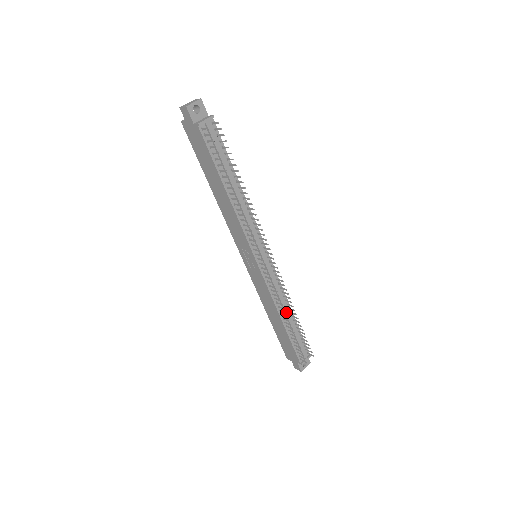
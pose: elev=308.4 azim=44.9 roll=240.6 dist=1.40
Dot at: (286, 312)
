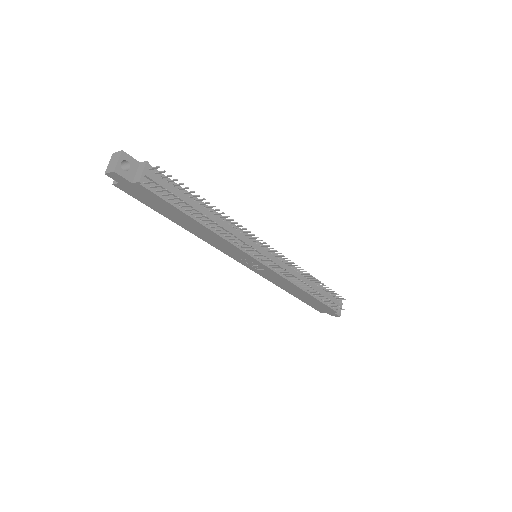
Dot at: occluded
